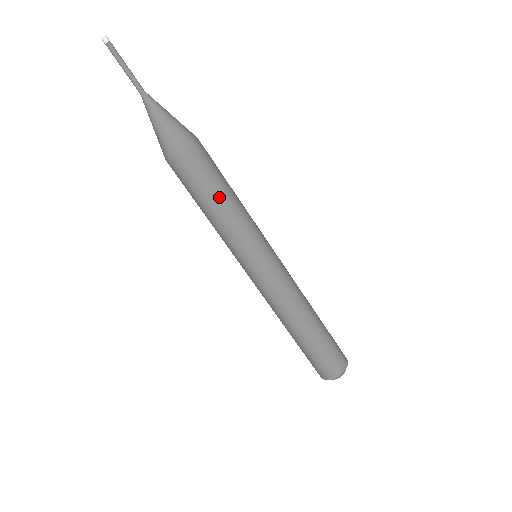
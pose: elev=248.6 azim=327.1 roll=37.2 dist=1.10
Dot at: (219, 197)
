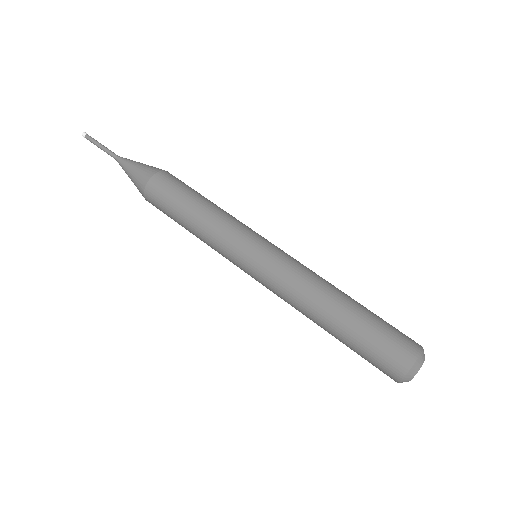
Dot at: (196, 203)
